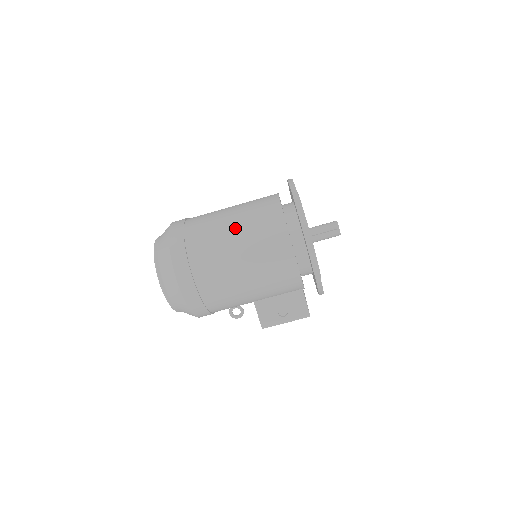
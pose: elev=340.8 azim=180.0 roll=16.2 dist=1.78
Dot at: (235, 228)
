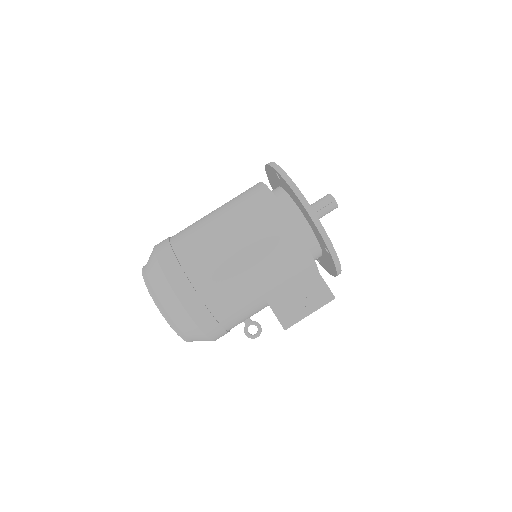
Dot at: (220, 214)
